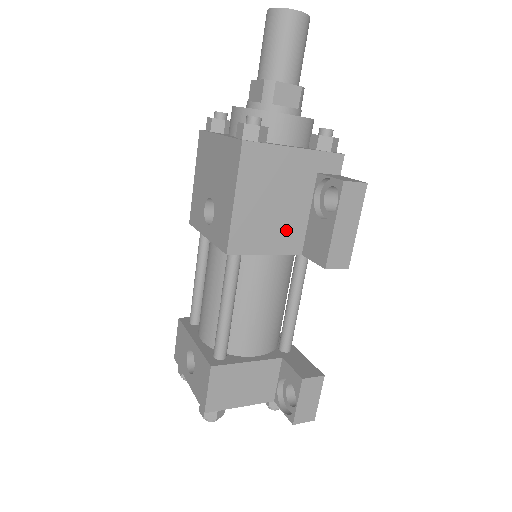
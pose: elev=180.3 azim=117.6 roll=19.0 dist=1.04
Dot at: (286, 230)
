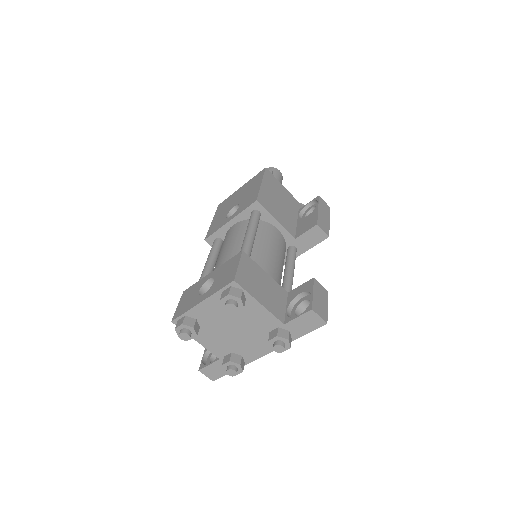
Dot at: (286, 219)
